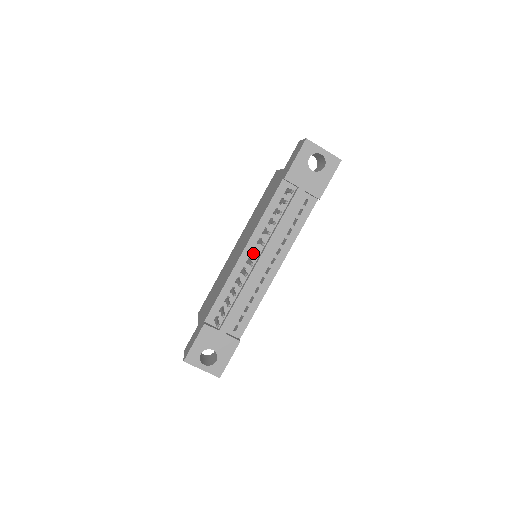
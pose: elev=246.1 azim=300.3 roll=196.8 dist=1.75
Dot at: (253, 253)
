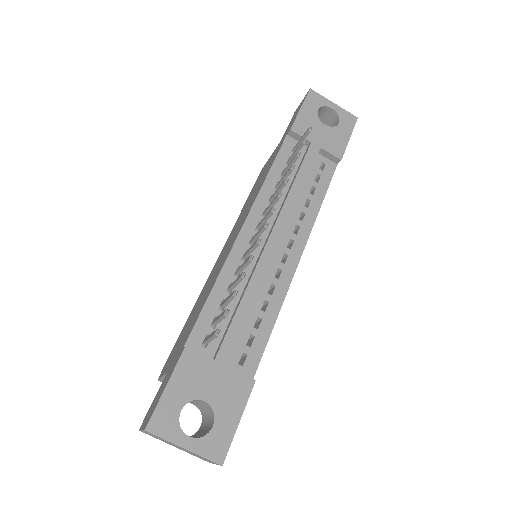
Dot at: occluded
